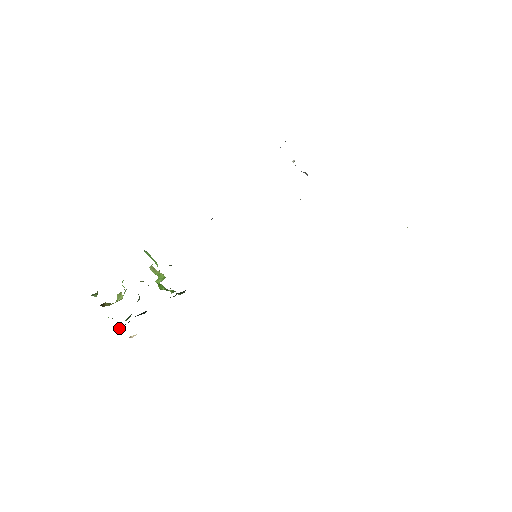
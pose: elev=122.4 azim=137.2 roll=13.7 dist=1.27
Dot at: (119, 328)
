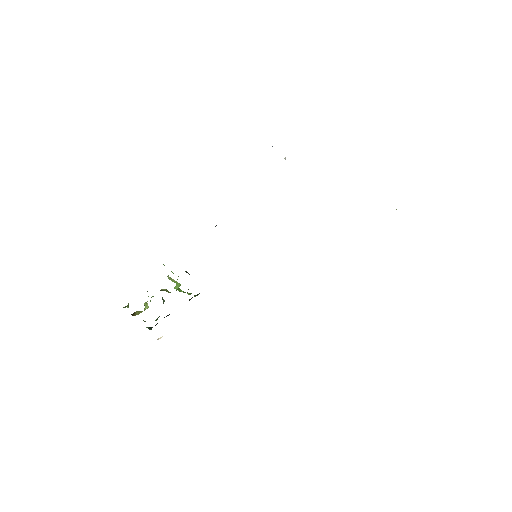
Dot at: (151, 329)
